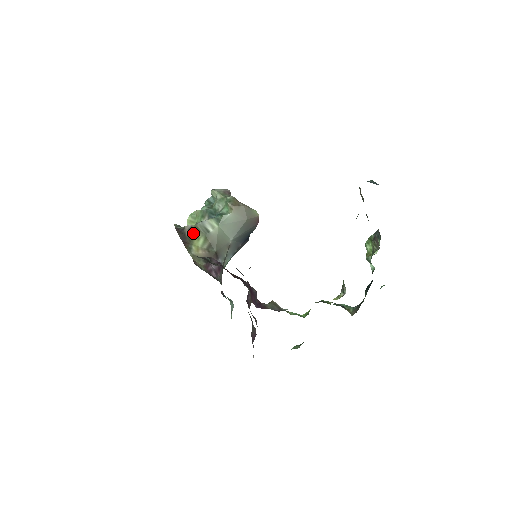
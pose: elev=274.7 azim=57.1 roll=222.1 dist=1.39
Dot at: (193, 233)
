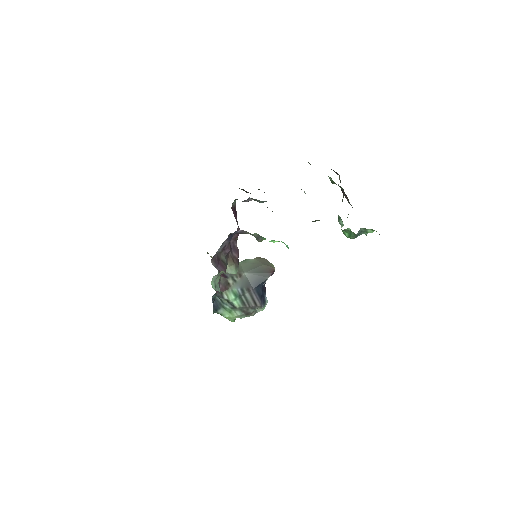
Dot at: occluded
